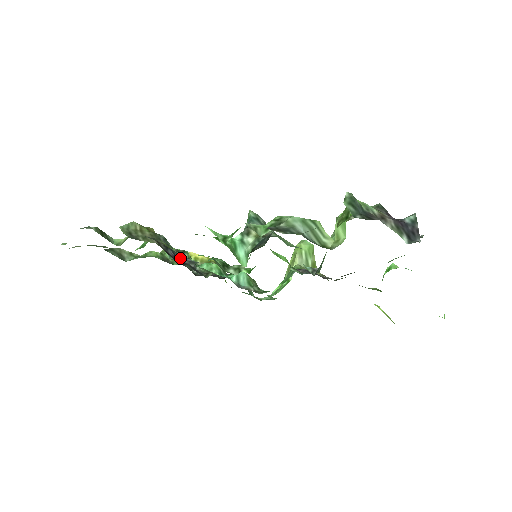
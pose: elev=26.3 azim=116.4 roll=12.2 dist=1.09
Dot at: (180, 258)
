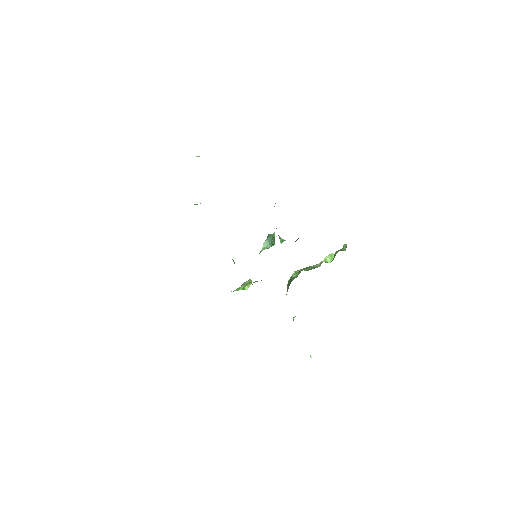
Dot at: occluded
